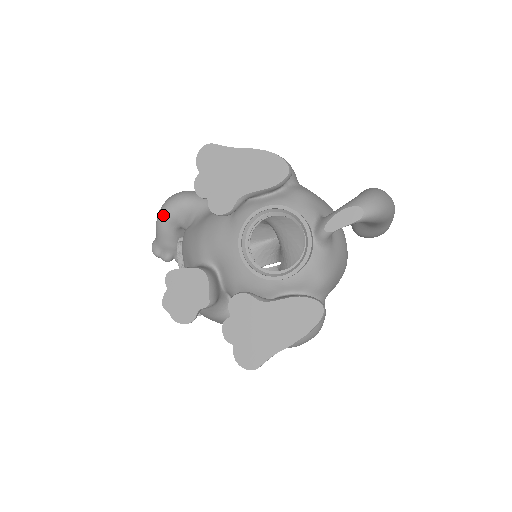
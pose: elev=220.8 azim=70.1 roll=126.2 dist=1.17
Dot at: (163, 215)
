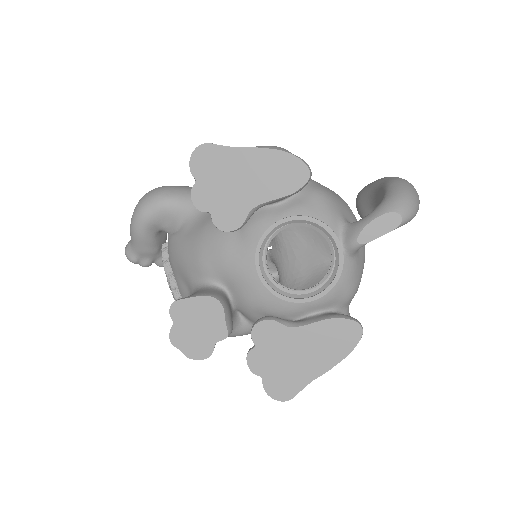
Dot at: (140, 220)
